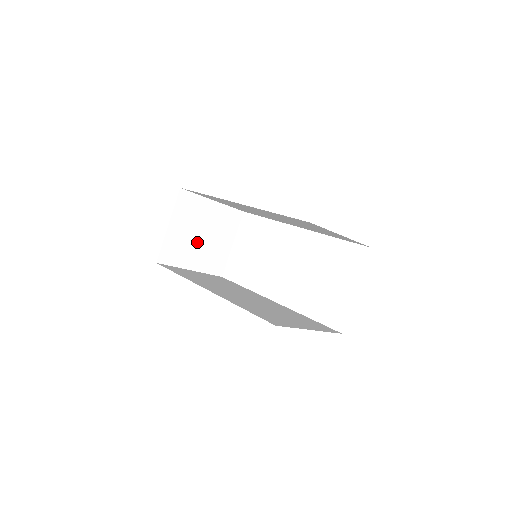
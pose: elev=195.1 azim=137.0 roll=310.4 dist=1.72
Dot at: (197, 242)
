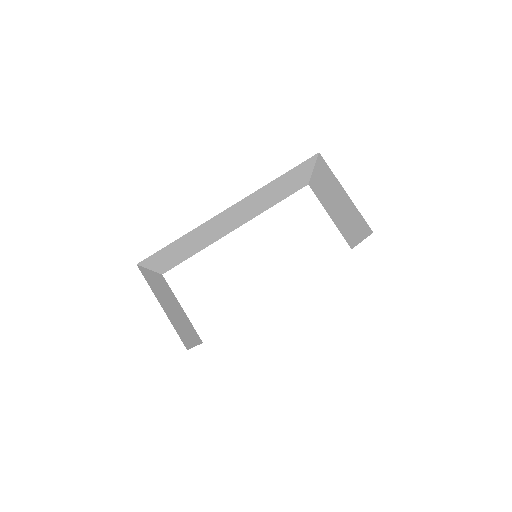
Dot at: (177, 316)
